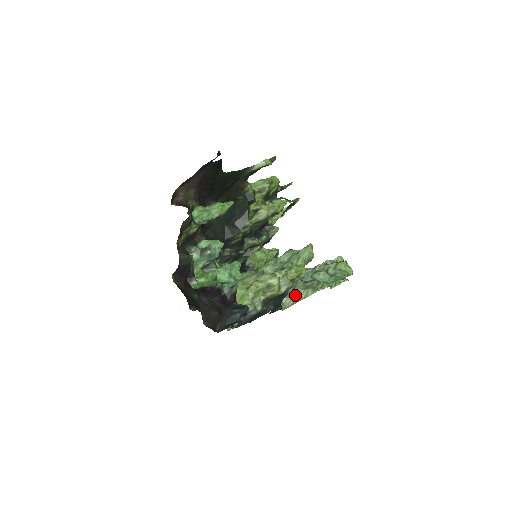
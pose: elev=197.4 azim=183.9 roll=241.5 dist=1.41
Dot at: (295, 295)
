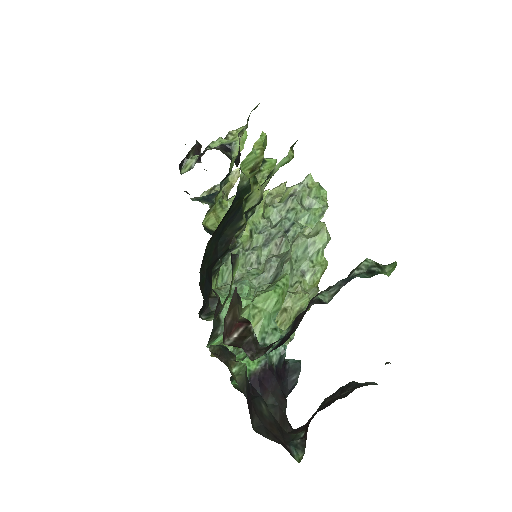
Dot at: occluded
